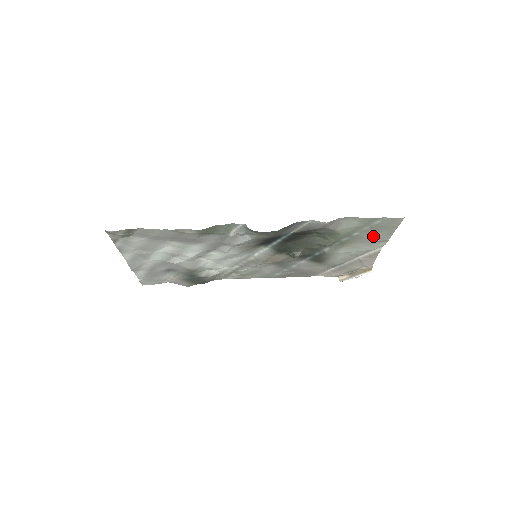
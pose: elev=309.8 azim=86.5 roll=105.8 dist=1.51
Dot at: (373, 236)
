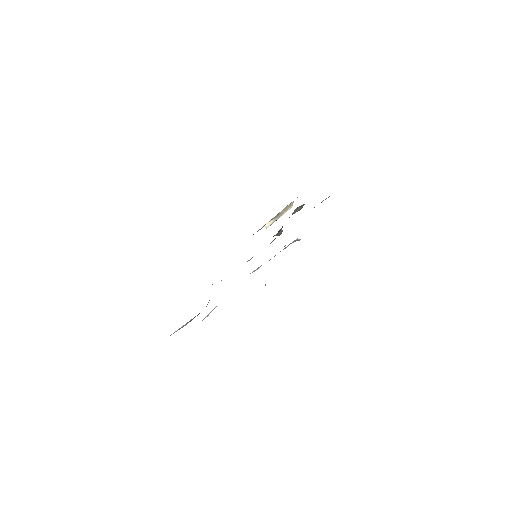
Dot at: occluded
